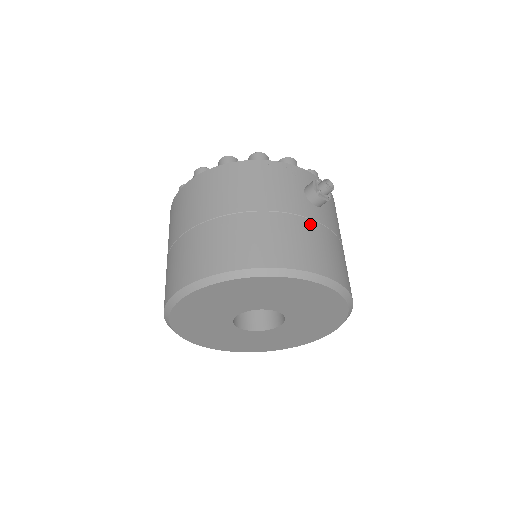
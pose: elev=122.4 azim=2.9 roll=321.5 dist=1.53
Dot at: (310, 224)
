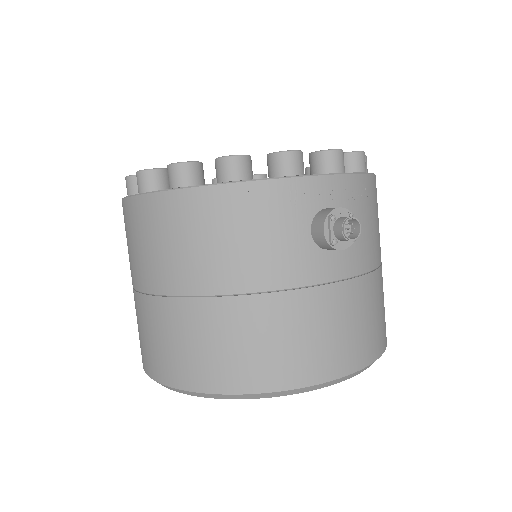
Dot at: (318, 296)
